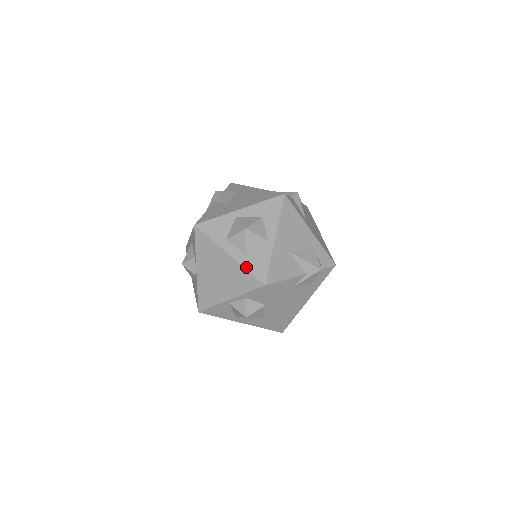
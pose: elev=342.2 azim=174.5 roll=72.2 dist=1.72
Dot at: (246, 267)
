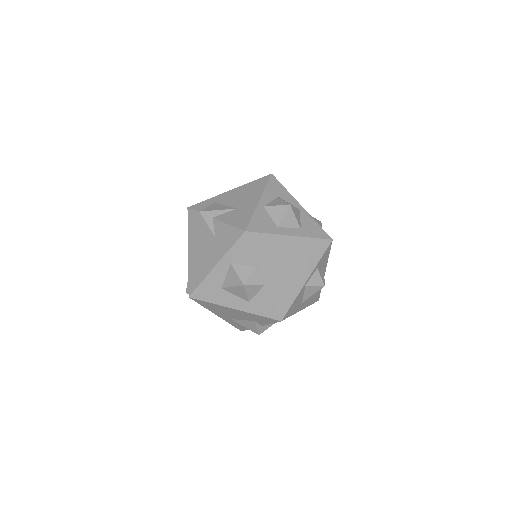
Dot at: (310, 236)
